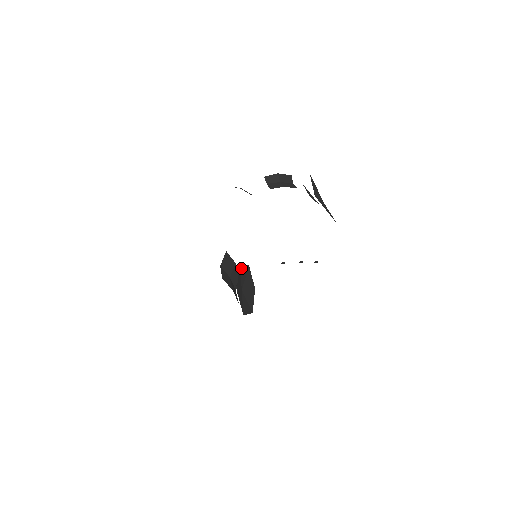
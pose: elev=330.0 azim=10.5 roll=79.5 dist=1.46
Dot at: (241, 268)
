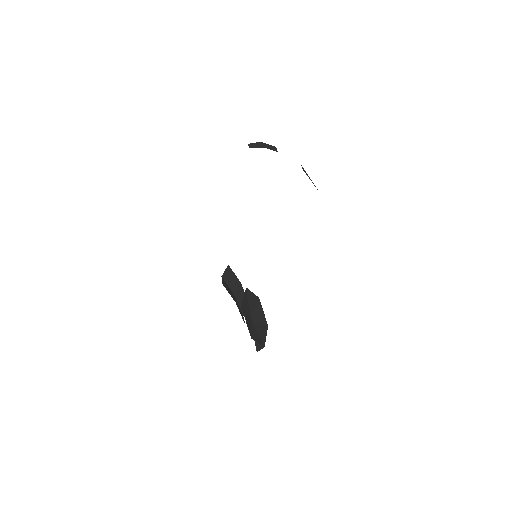
Dot at: (248, 293)
